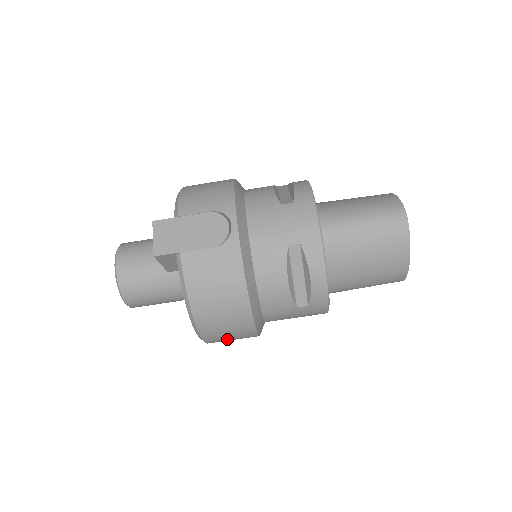
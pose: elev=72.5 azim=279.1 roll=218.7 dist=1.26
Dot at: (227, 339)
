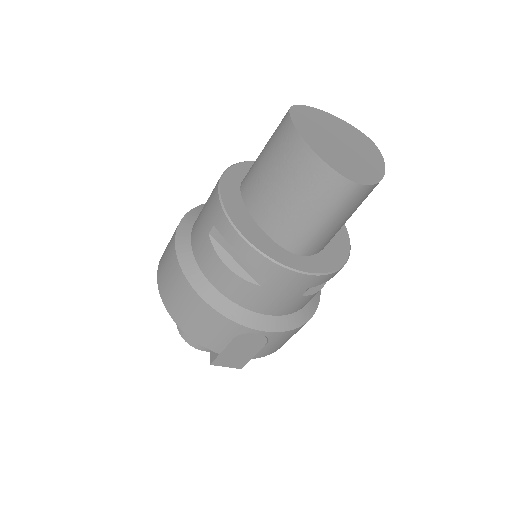
Dot at: occluded
